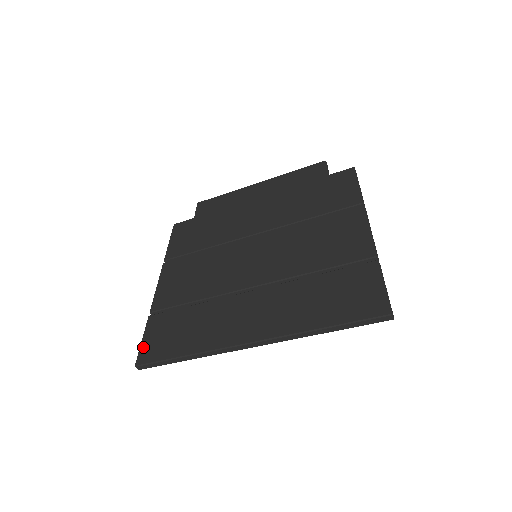
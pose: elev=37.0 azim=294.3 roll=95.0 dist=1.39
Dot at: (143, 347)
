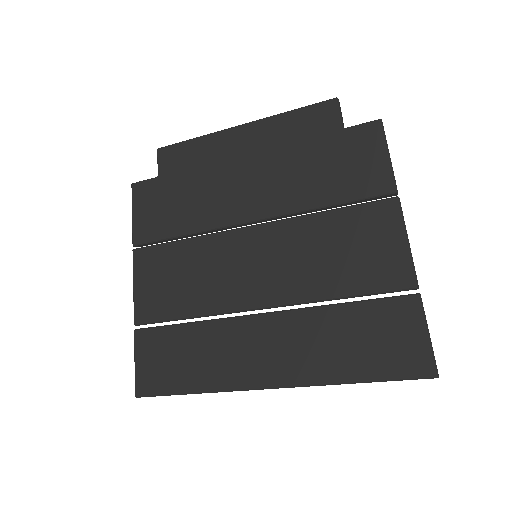
Dot at: (139, 374)
